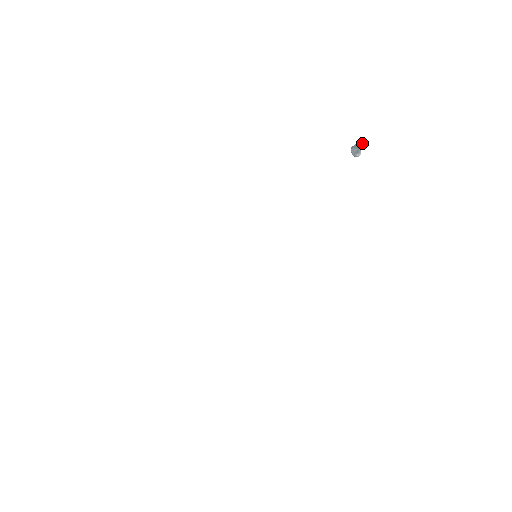
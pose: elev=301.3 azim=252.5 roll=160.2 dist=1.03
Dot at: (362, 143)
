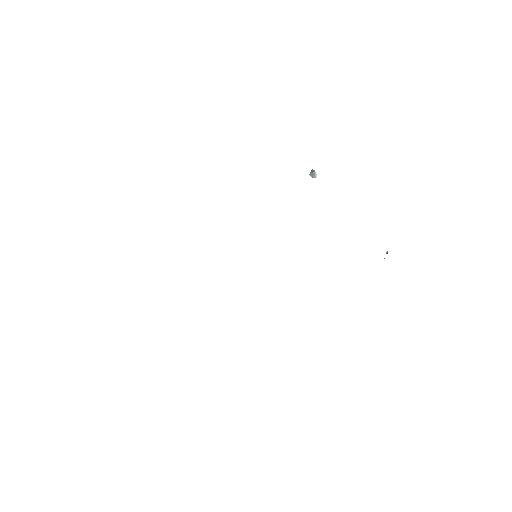
Dot at: (313, 170)
